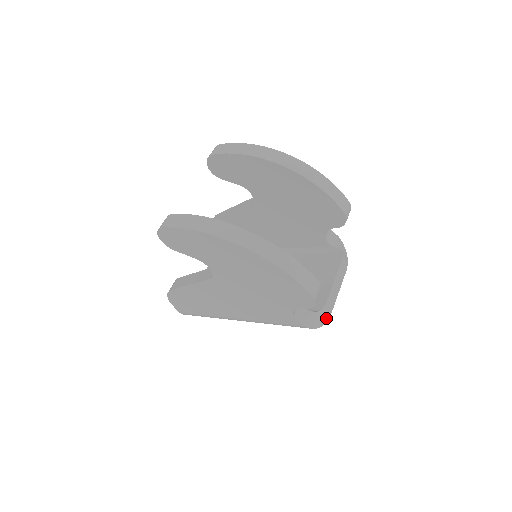
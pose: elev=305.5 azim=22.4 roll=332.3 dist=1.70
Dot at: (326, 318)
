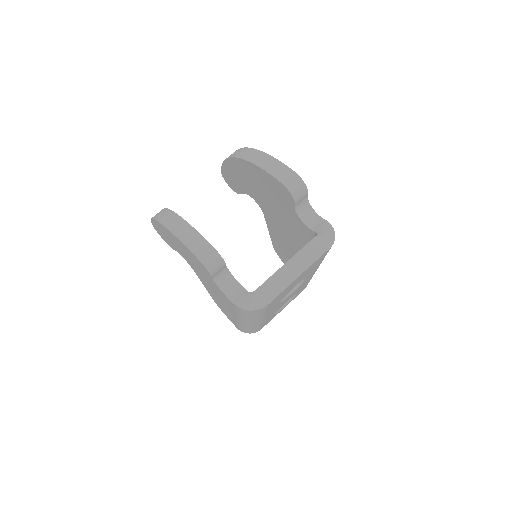
Dot at: (266, 301)
